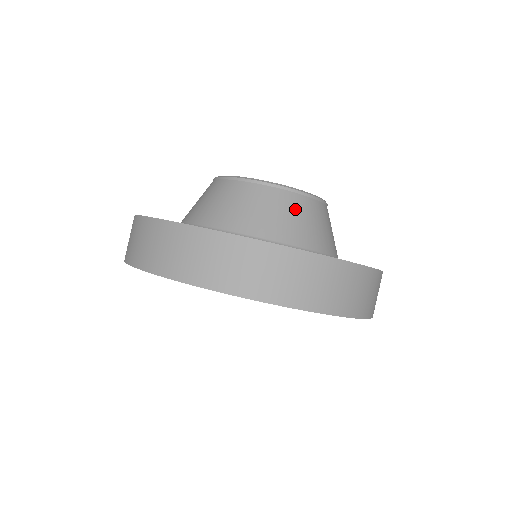
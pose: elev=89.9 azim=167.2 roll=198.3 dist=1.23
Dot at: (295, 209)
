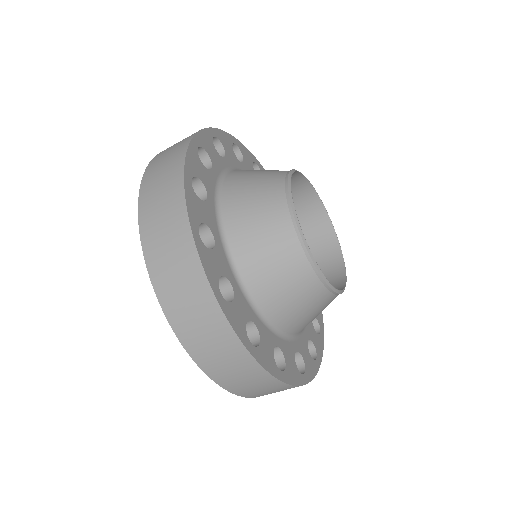
Dot at: (325, 307)
